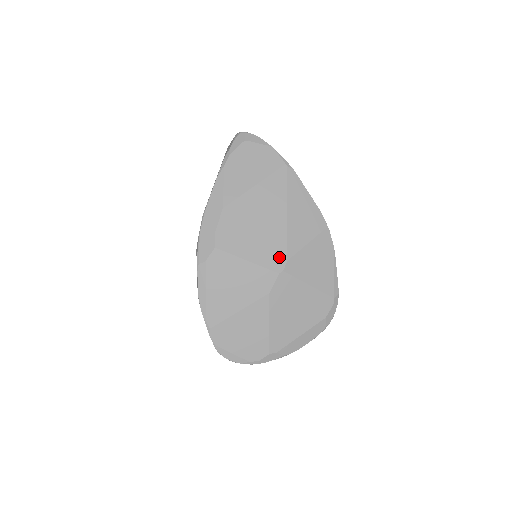
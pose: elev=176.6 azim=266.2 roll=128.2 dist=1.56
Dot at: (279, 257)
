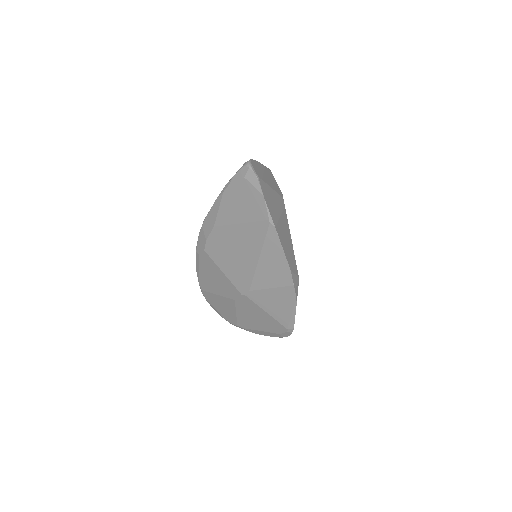
Dot at: (244, 285)
